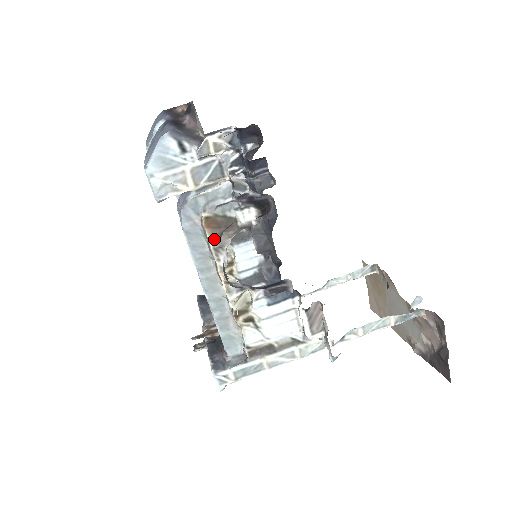
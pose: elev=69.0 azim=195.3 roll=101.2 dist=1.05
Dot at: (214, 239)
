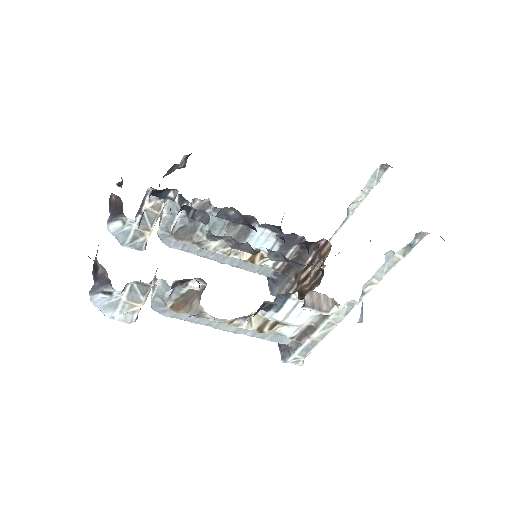
Dot at: (190, 313)
